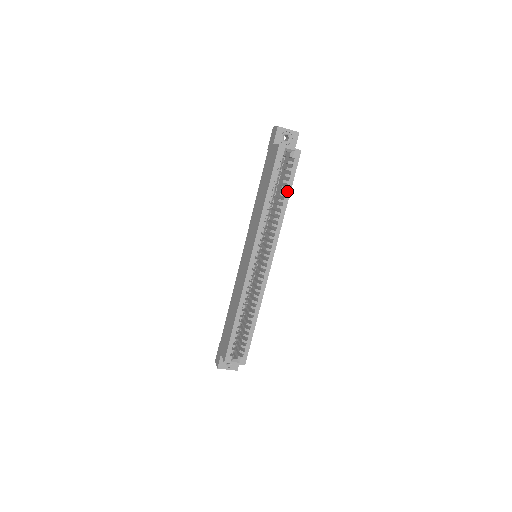
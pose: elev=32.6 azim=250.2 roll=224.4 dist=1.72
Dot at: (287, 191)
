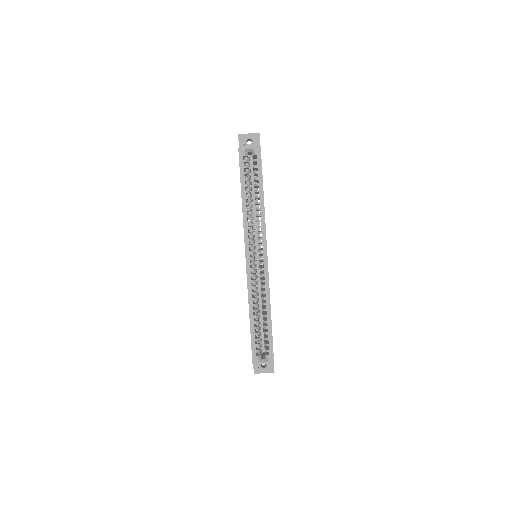
Dot at: (260, 187)
